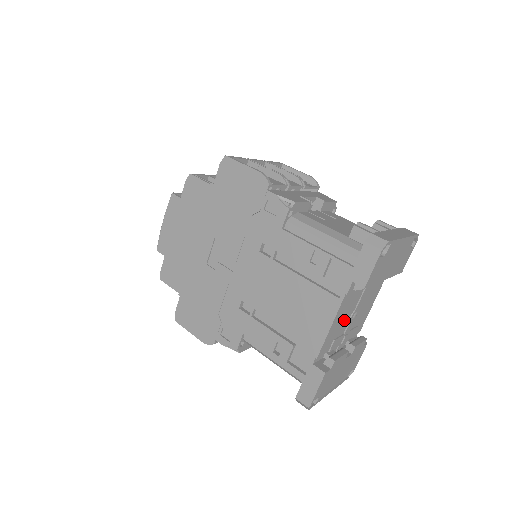
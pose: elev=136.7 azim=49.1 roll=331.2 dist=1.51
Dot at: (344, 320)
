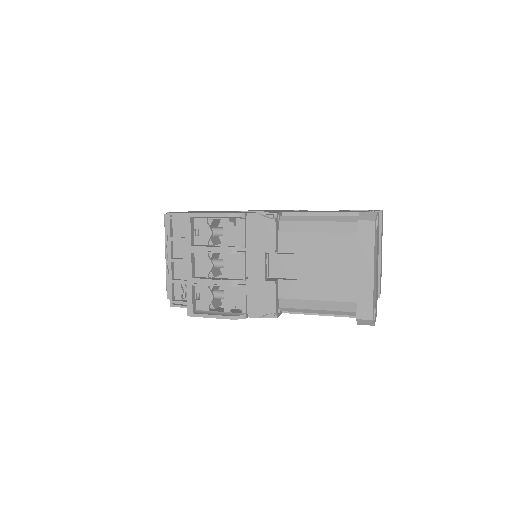
Dot at: occluded
